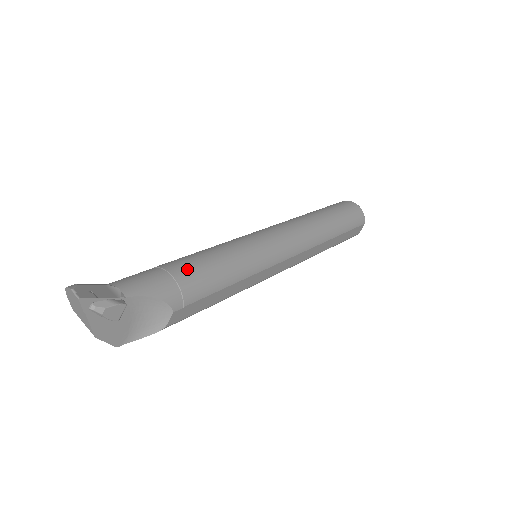
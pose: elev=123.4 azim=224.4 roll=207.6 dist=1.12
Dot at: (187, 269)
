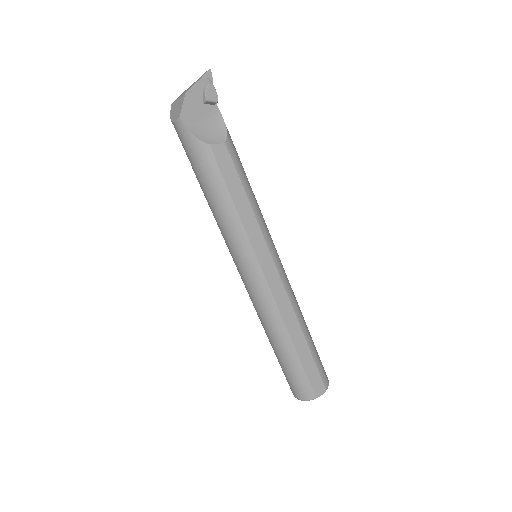
Dot at: occluded
